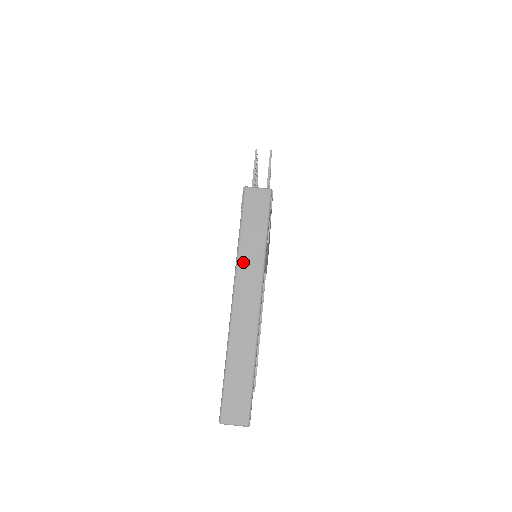
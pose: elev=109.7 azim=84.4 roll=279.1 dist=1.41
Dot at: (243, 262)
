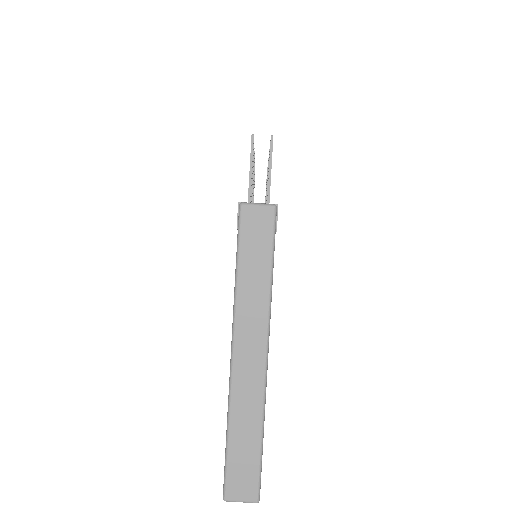
Dot at: (243, 306)
